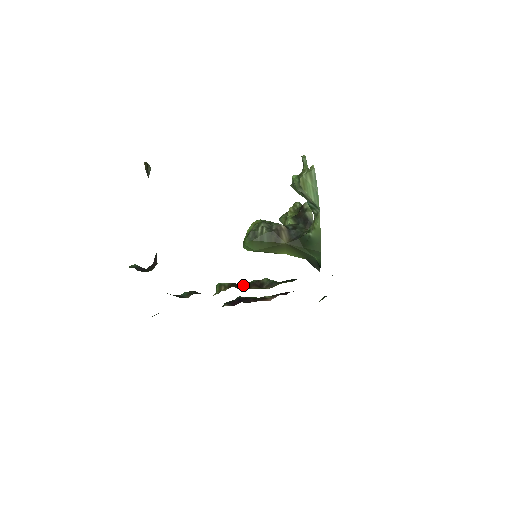
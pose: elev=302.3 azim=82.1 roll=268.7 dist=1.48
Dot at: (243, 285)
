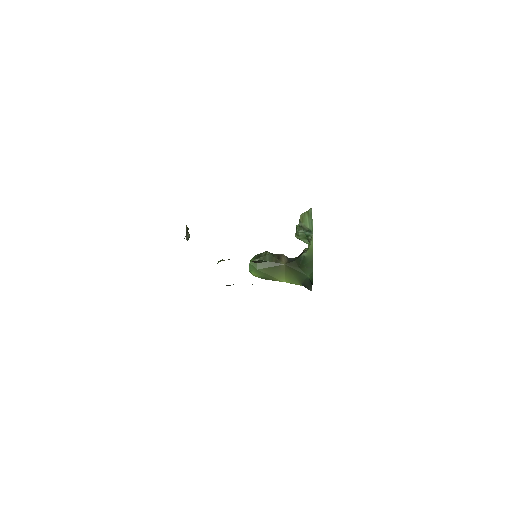
Dot at: occluded
